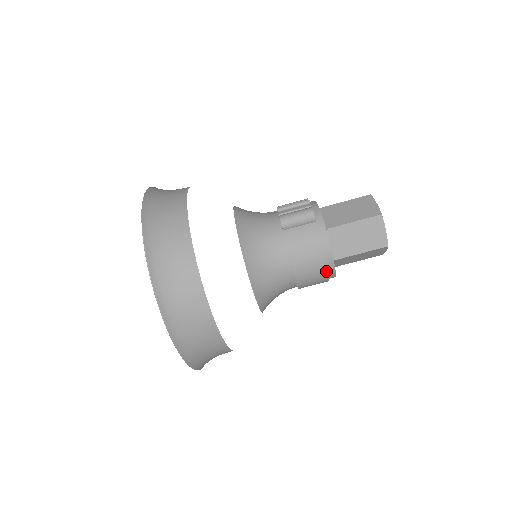
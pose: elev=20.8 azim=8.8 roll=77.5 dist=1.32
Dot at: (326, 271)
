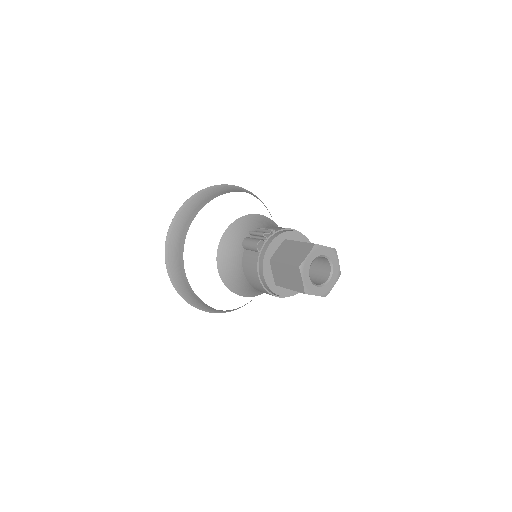
Dot at: (266, 291)
